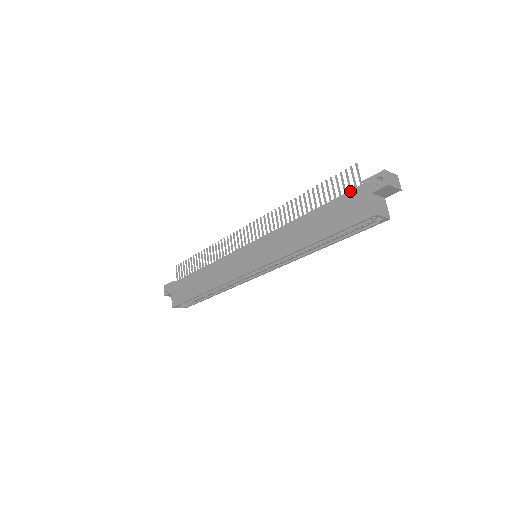
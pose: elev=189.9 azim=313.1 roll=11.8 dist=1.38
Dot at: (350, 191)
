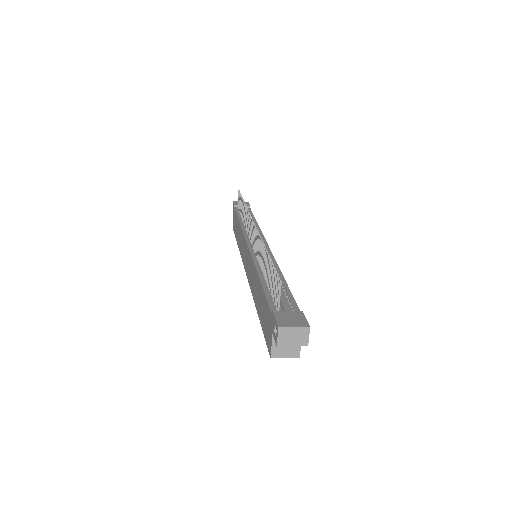
Dot at: (269, 306)
